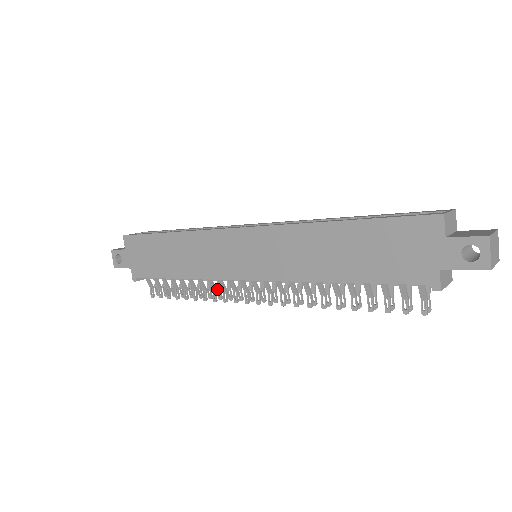
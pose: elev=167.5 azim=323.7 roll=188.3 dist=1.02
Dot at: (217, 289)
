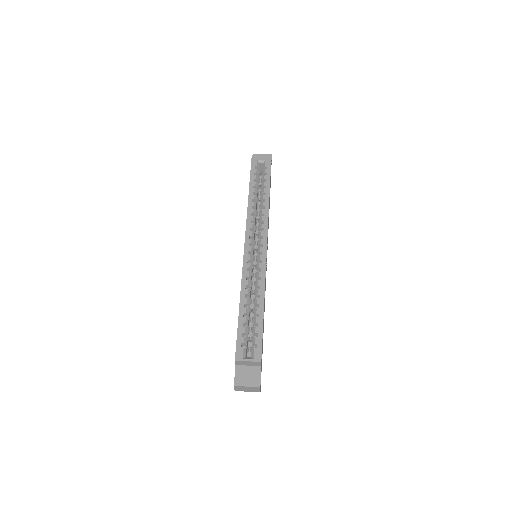
Dot at: occluded
